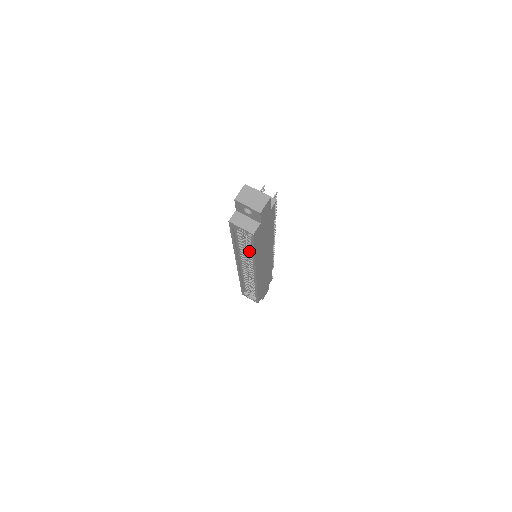
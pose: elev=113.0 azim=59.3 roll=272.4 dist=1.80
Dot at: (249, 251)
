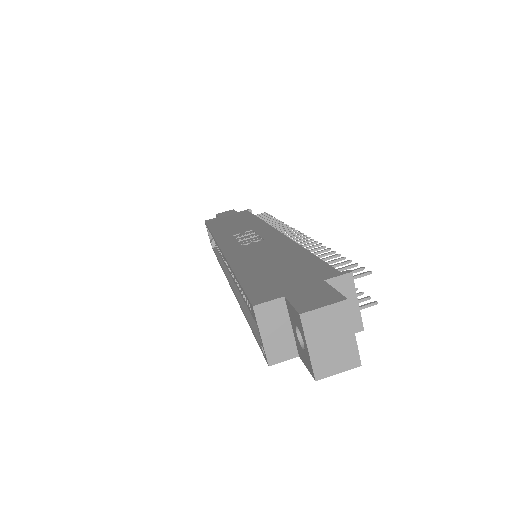
Dot at: (246, 299)
